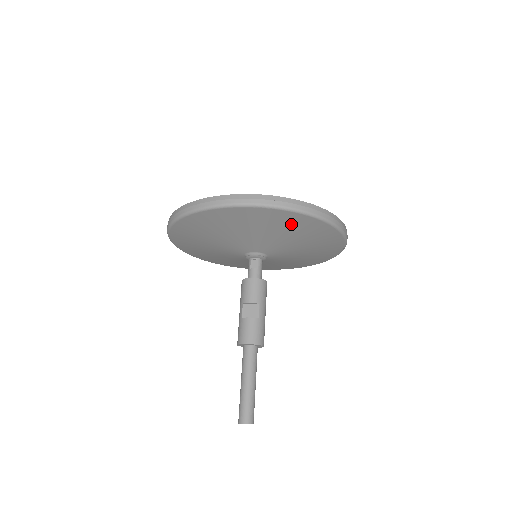
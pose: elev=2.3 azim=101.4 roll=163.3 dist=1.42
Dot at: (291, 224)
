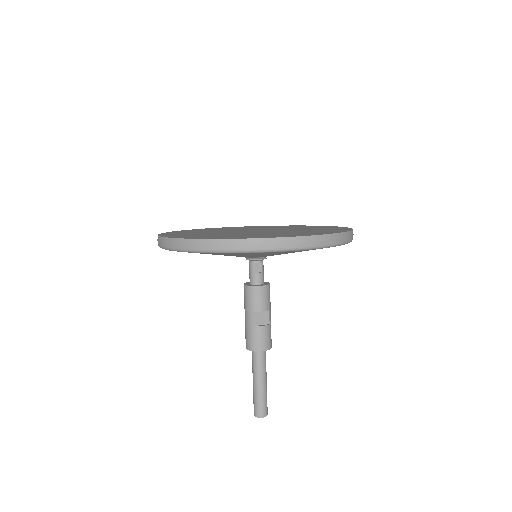
Dot at: occluded
